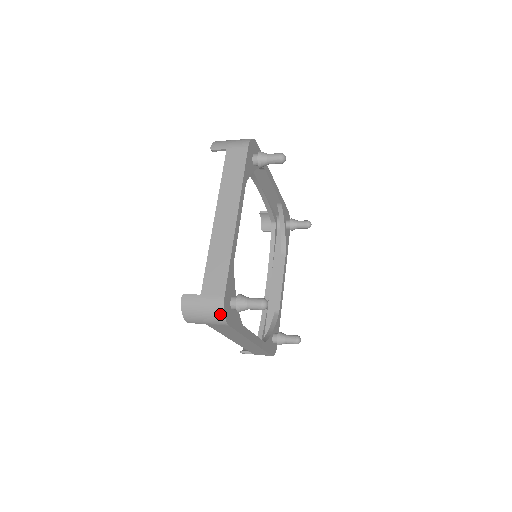
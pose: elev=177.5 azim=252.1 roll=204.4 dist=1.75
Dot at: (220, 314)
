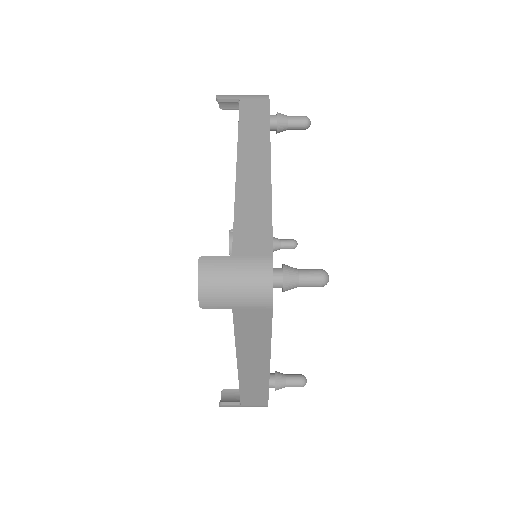
Dot at: (266, 284)
